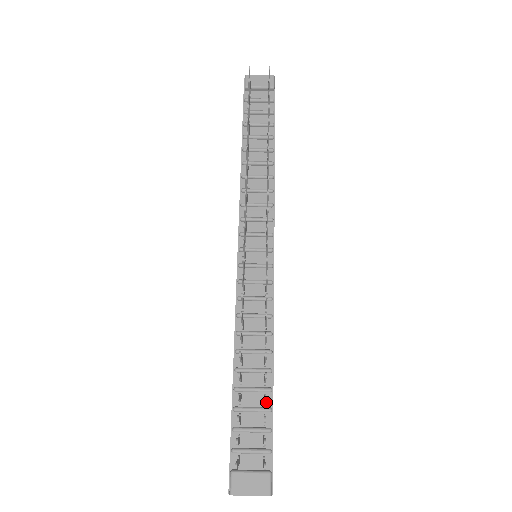
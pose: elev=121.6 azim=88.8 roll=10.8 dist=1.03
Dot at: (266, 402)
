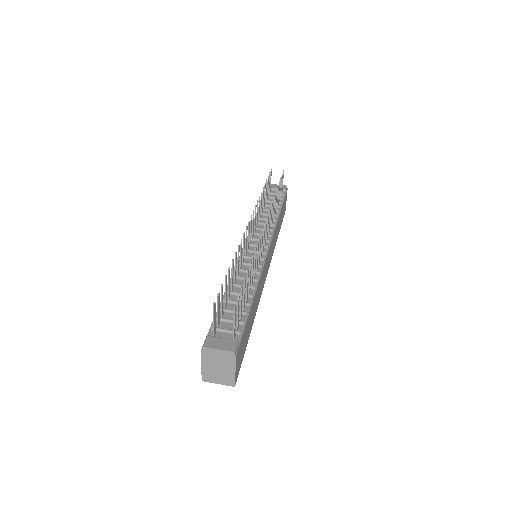
Dot at: (244, 310)
